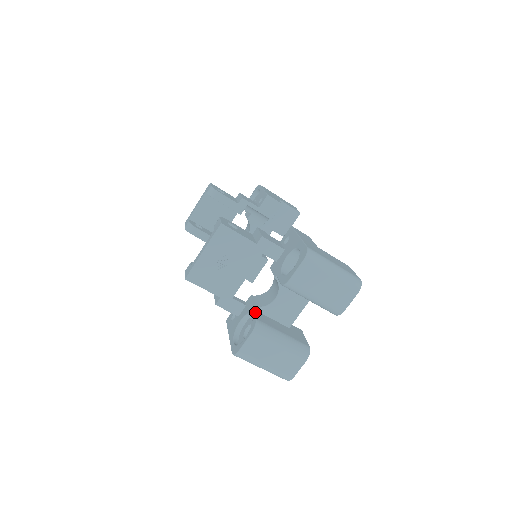
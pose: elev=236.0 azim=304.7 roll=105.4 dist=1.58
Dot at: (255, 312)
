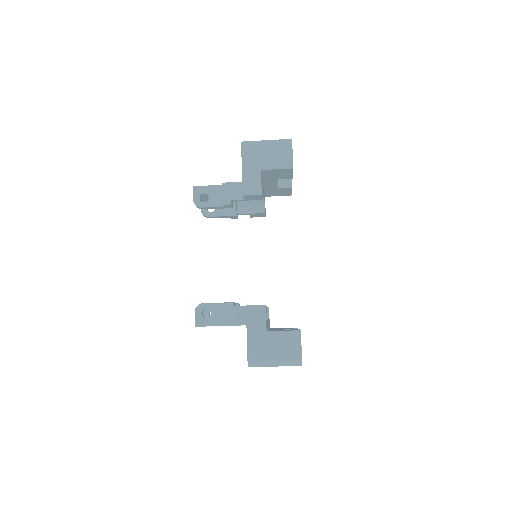
Dot at: occluded
